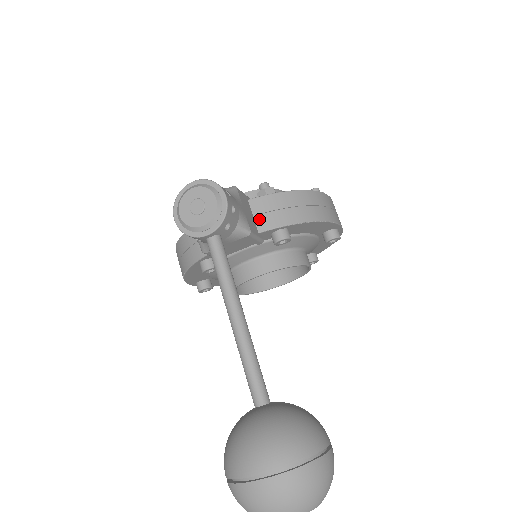
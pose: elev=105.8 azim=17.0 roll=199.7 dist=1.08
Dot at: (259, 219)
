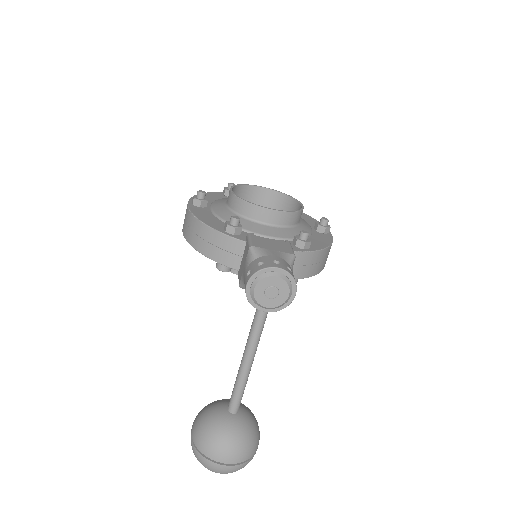
Dot at: occluded
